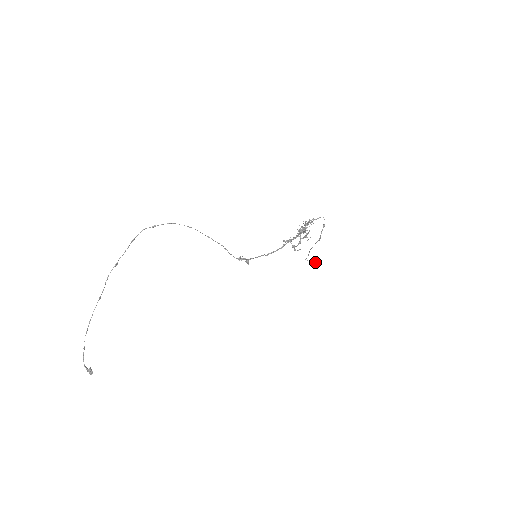
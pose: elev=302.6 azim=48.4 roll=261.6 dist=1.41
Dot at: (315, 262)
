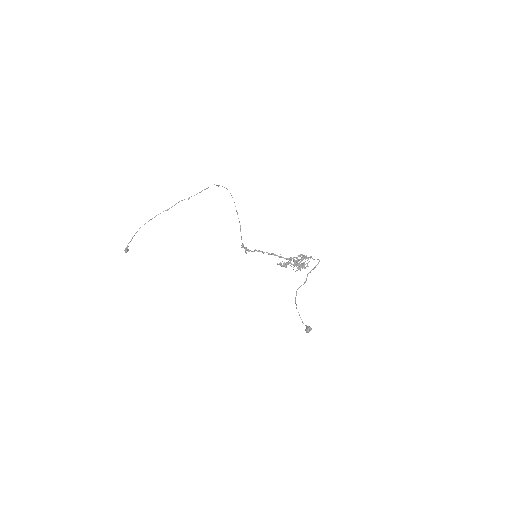
Dot at: (307, 328)
